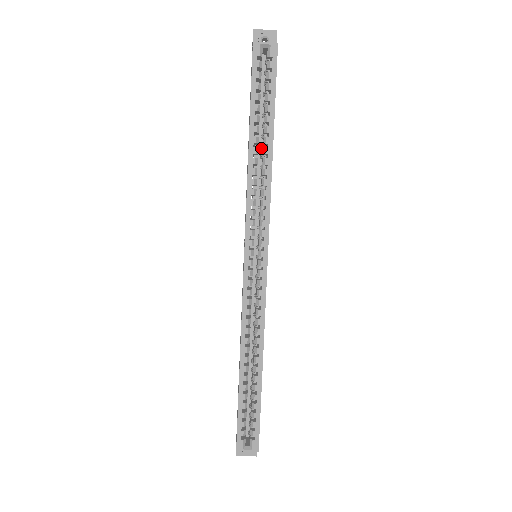
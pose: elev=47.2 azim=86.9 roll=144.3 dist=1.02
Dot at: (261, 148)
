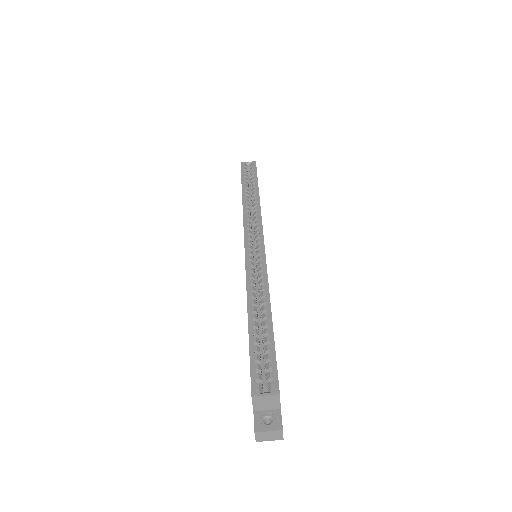
Dot at: (252, 202)
